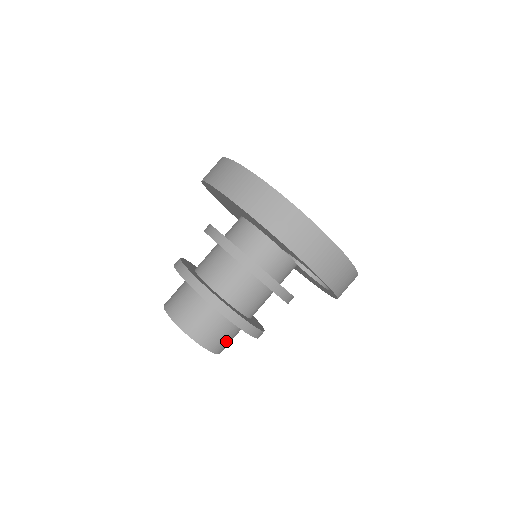
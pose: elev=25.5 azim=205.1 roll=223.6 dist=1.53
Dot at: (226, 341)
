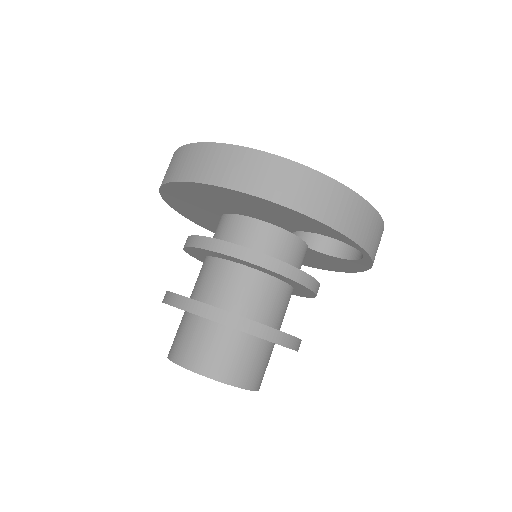
Dot at: (262, 370)
